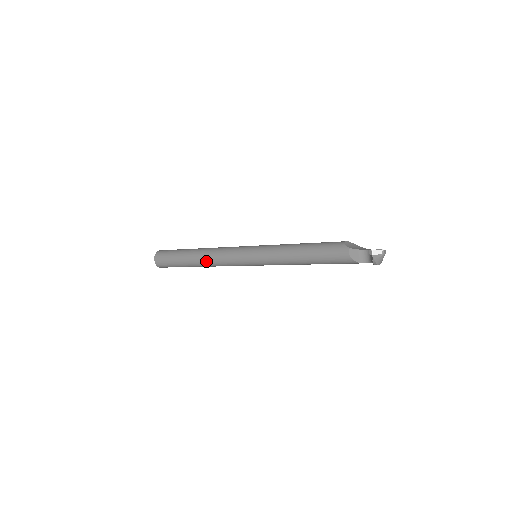
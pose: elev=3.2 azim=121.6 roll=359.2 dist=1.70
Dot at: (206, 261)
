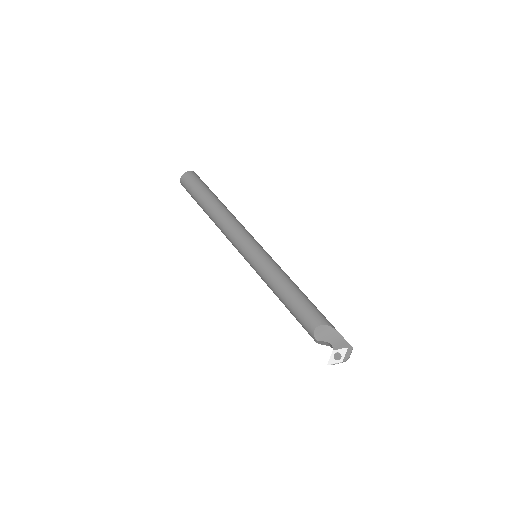
Dot at: occluded
